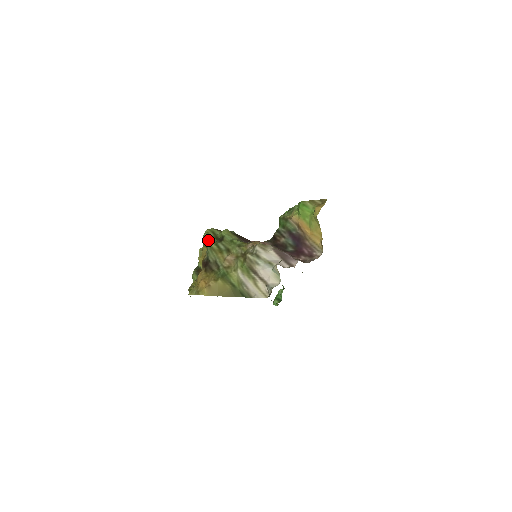
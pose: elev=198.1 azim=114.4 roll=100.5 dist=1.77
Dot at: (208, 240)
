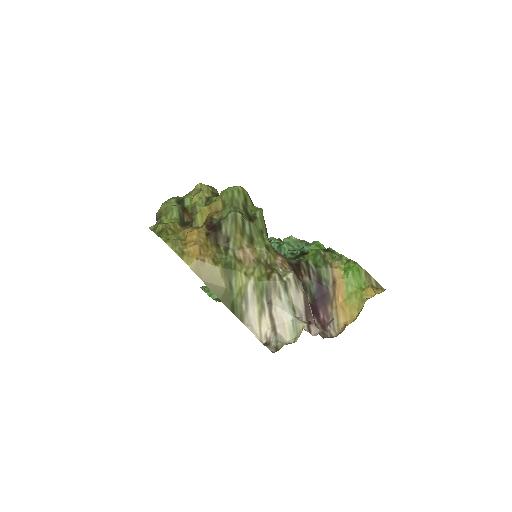
Dot at: (234, 201)
